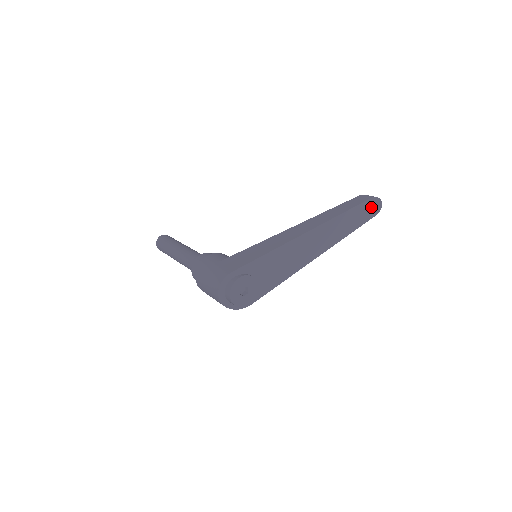
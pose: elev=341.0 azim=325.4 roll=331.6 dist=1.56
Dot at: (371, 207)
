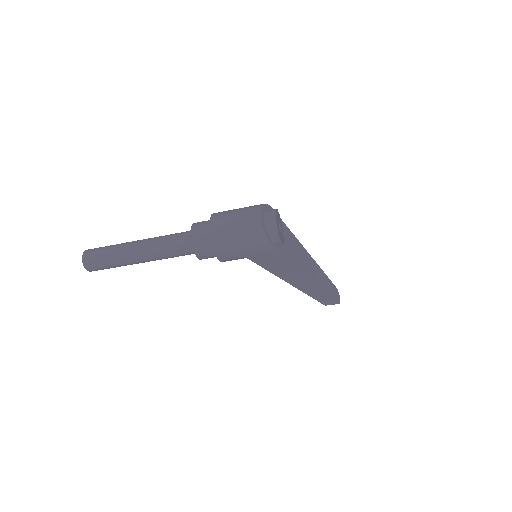
Dot at: (336, 293)
